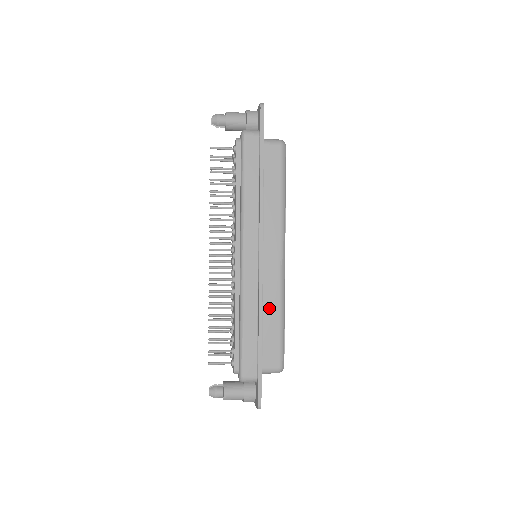
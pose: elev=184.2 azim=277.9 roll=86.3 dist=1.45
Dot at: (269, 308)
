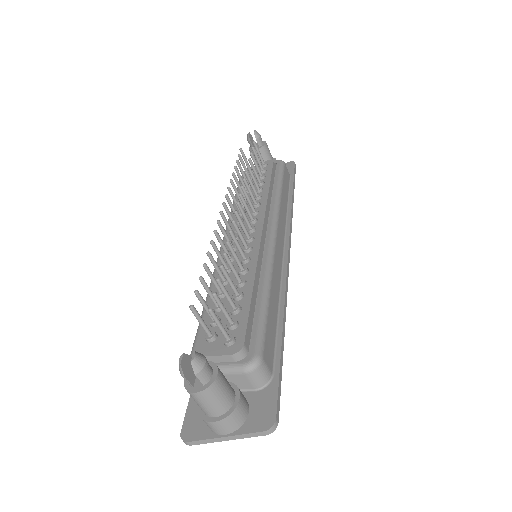
Dot at: occluded
